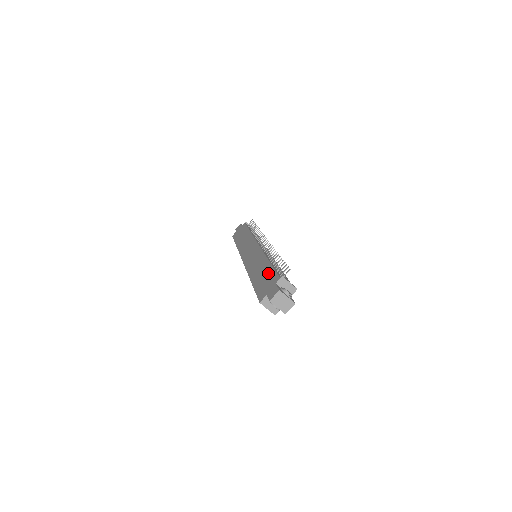
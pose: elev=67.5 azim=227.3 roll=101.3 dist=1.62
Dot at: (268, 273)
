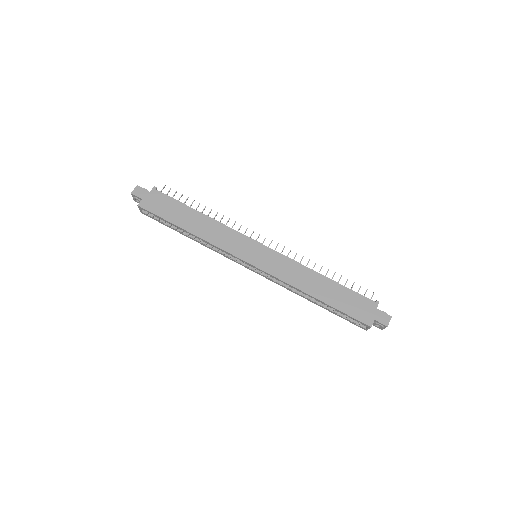
Dot at: (348, 294)
